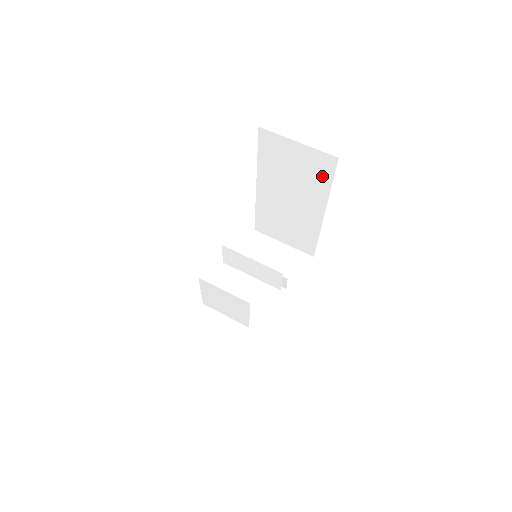
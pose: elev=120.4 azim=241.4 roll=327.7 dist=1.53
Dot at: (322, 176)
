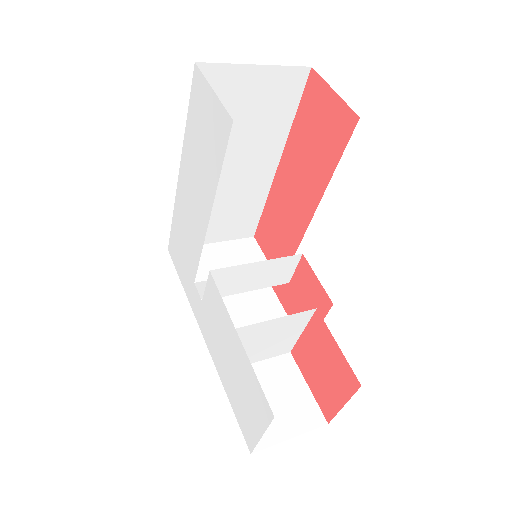
Dot at: (284, 107)
